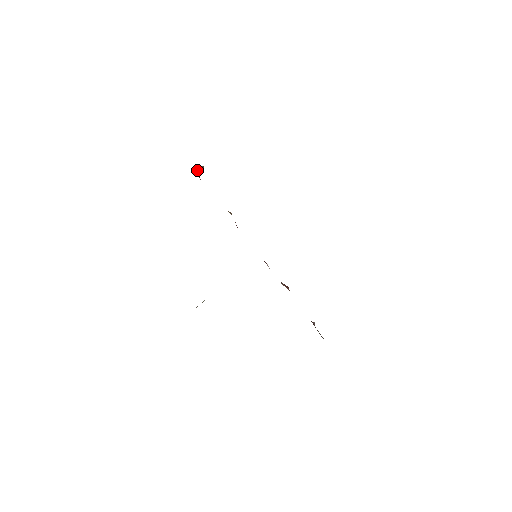
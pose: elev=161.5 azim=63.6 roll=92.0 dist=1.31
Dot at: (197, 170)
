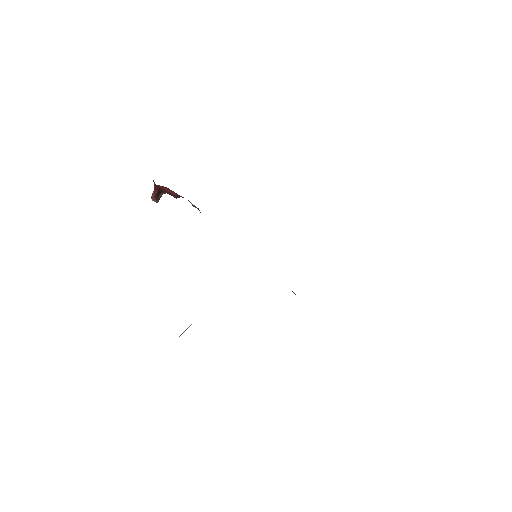
Dot at: (163, 190)
